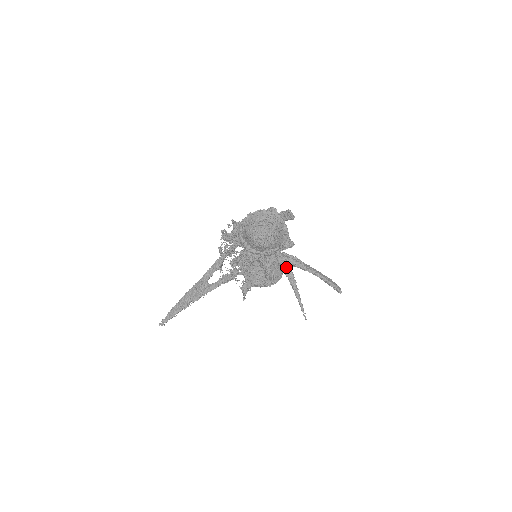
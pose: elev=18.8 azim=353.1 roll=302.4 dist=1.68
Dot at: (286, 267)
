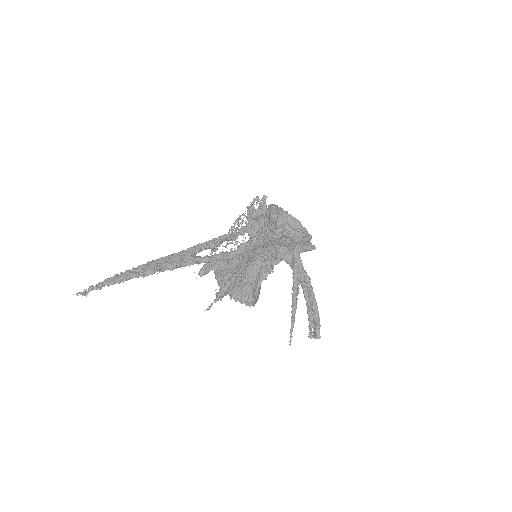
Dot at: (299, 268)
